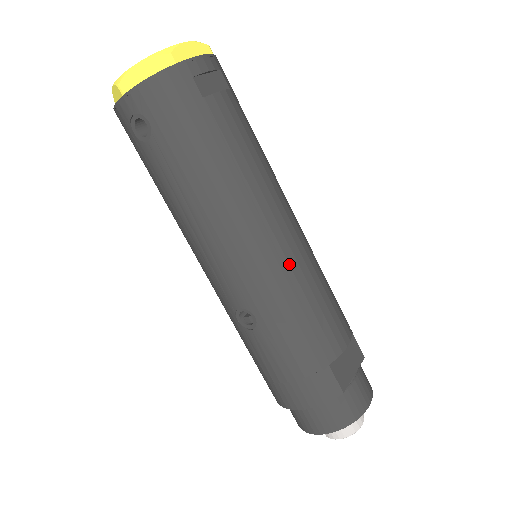
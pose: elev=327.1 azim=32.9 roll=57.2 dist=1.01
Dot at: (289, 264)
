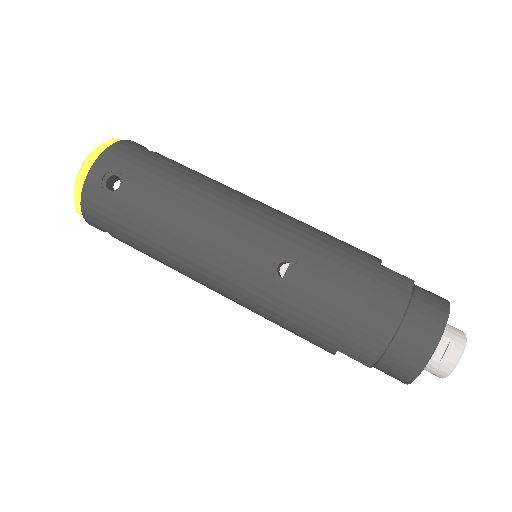
Dot at: (285, 215)
